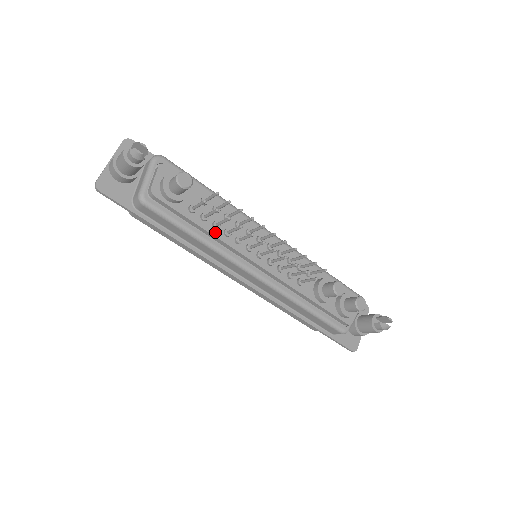
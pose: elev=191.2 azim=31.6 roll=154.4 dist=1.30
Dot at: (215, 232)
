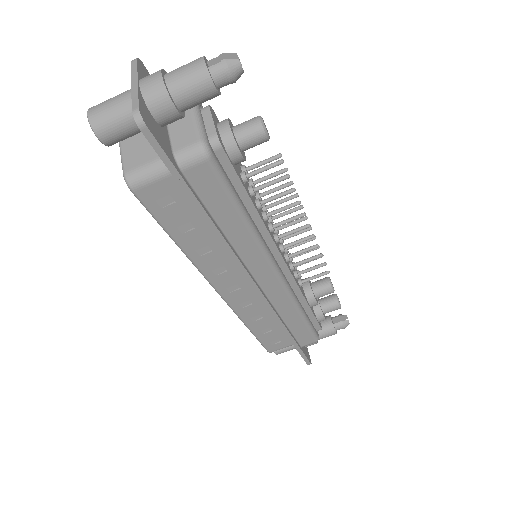
Dot at: (259, 213)
